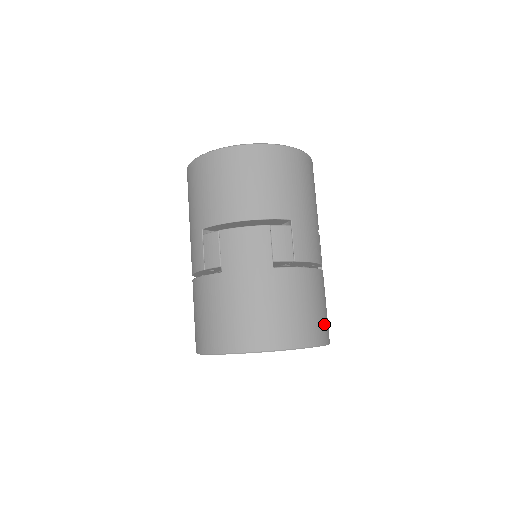
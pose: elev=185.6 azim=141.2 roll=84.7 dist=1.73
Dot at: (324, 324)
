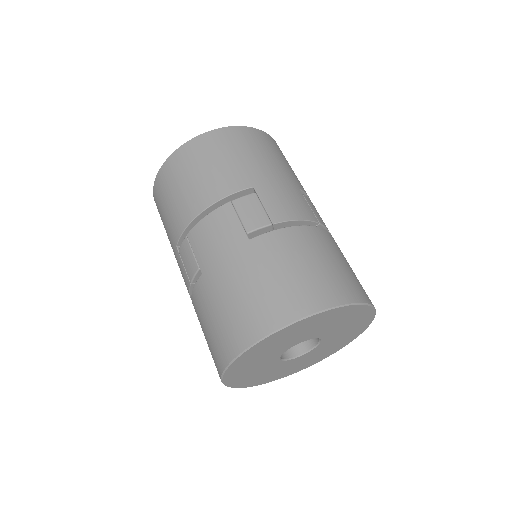
Dot at: (346, 281)
